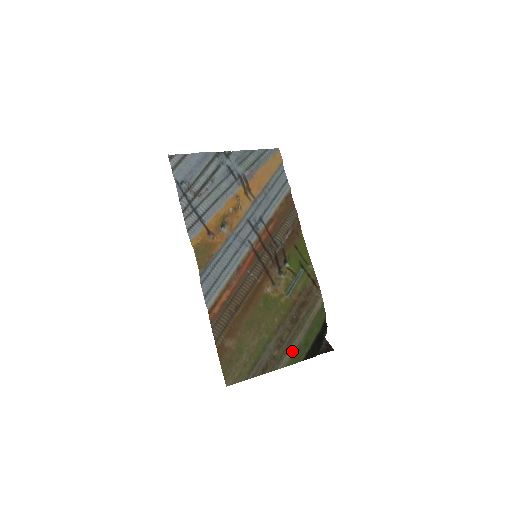
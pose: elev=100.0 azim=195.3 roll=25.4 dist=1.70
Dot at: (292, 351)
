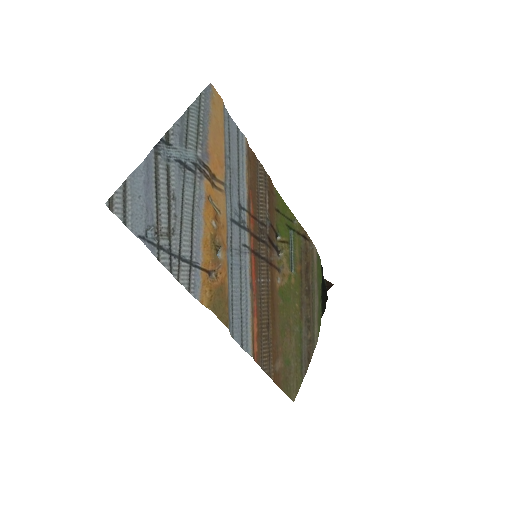
Dot at: (317, 321)
